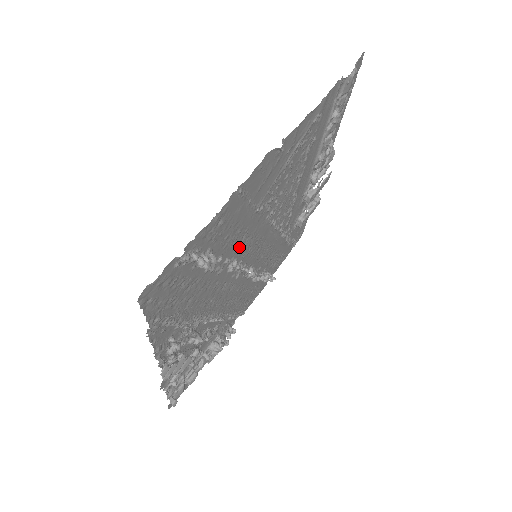
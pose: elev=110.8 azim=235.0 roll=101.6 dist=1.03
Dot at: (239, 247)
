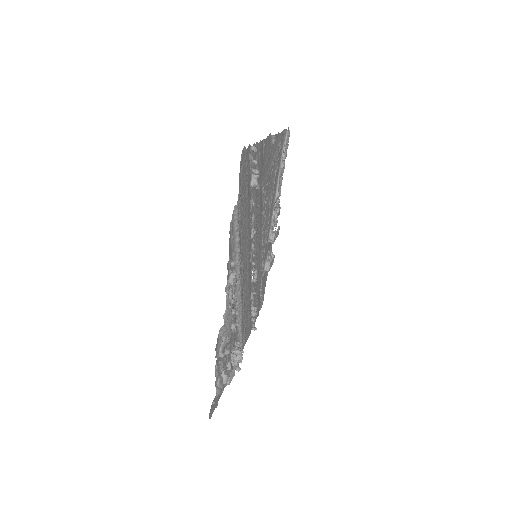
Dot at: (256, 215)
